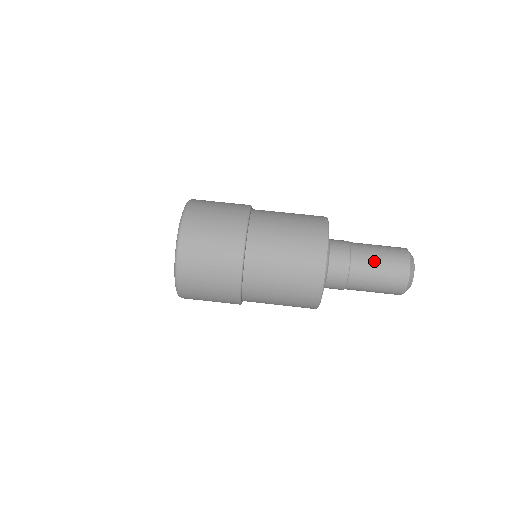
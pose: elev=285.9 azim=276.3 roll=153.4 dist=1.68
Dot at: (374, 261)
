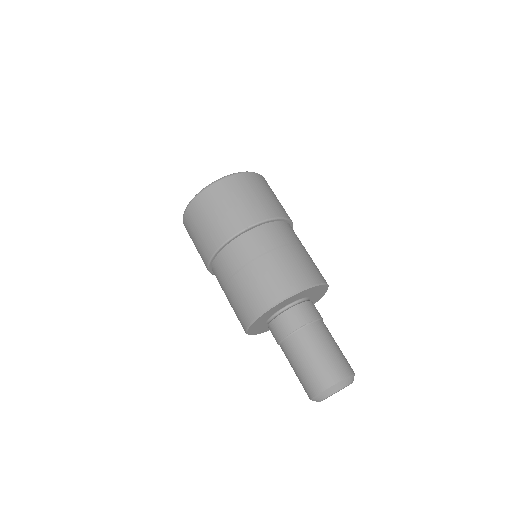
Dot at: (307, 353)
